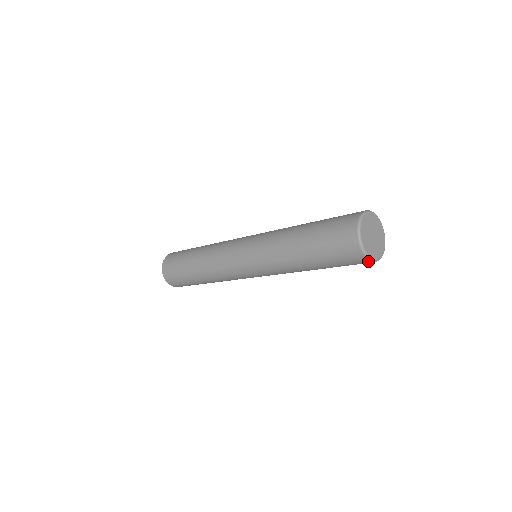
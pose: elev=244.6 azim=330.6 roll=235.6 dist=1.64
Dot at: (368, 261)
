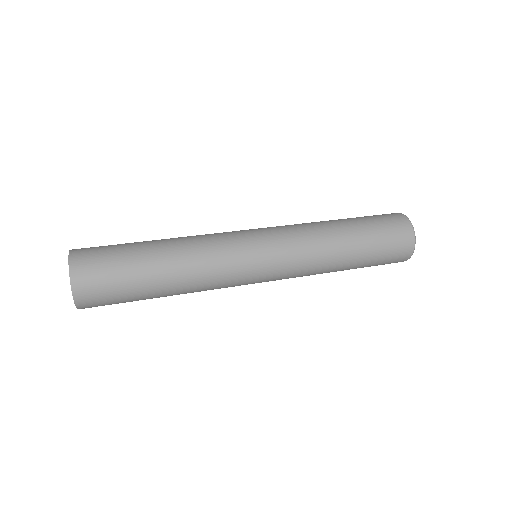
Dot at: (407, 259)
